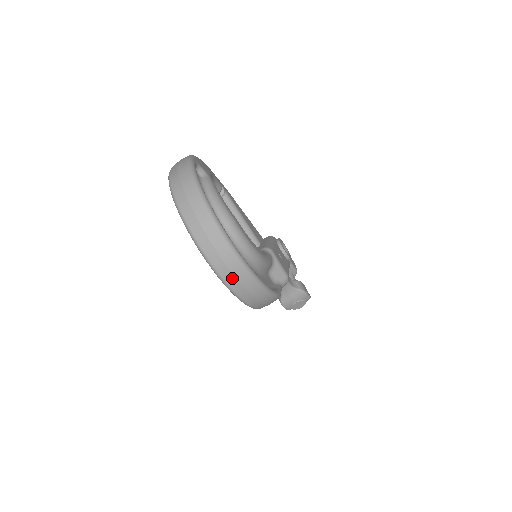
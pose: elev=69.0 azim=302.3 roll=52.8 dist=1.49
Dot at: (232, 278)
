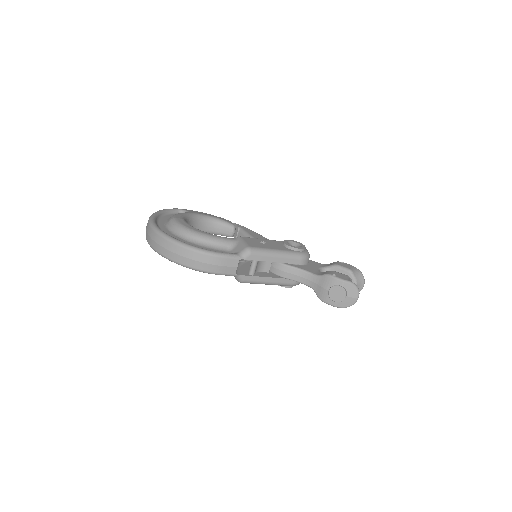
Dot at: (156, 245)
